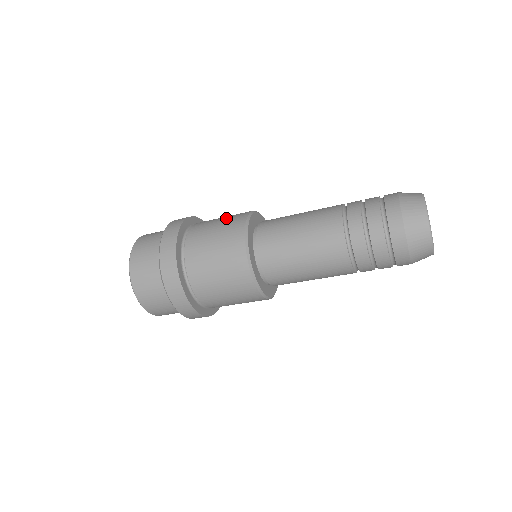
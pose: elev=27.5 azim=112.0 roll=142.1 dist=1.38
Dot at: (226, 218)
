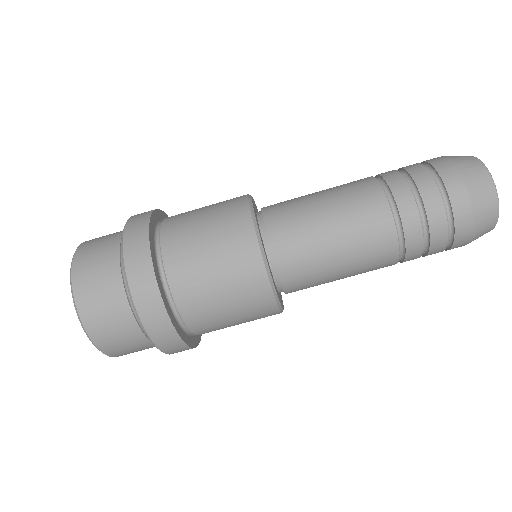
Dot at: (216, 203)
